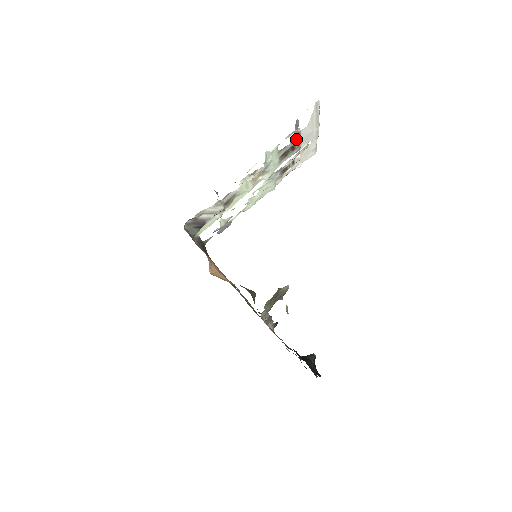
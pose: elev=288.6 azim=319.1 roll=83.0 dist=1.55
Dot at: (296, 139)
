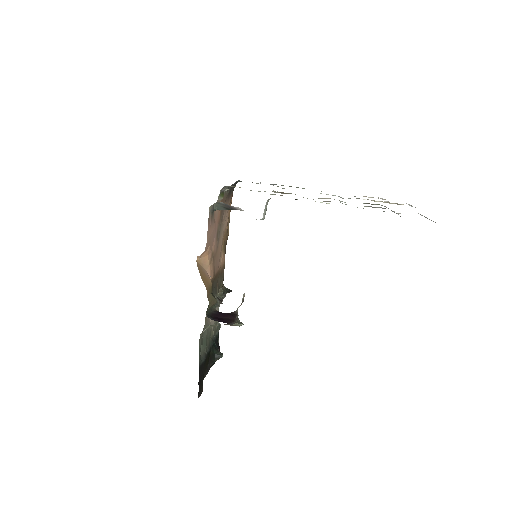
Dot at: occluded
